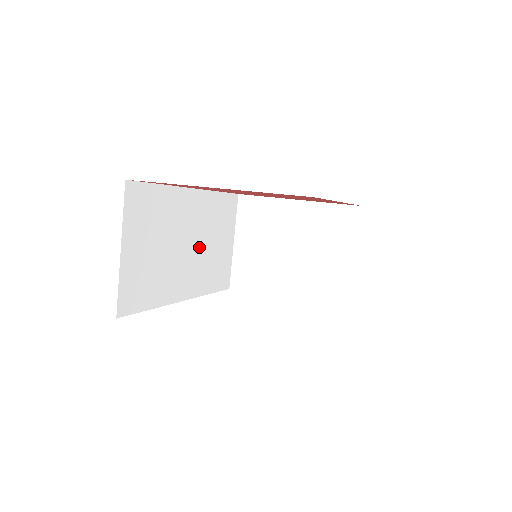
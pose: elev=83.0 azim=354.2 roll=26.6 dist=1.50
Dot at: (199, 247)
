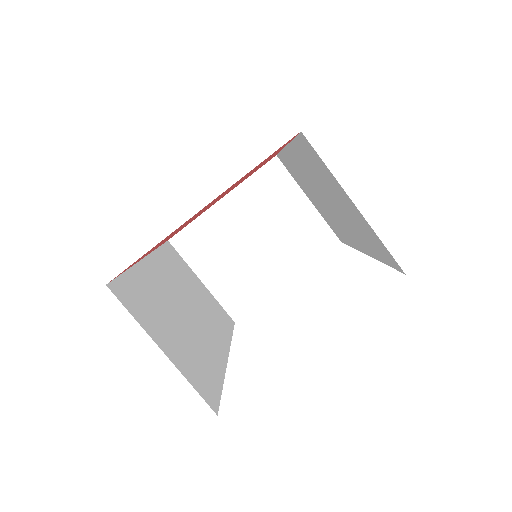
Dot at: (193, 304)
